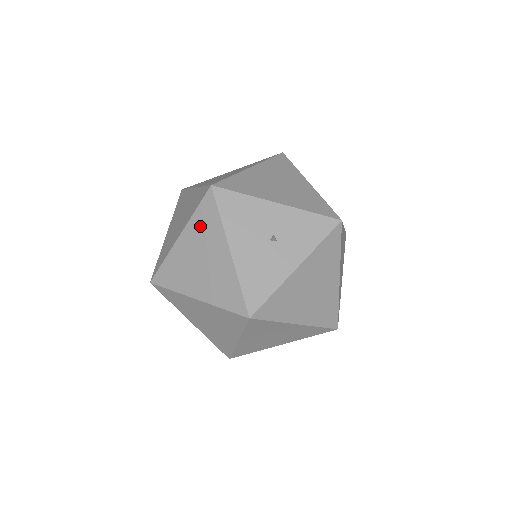
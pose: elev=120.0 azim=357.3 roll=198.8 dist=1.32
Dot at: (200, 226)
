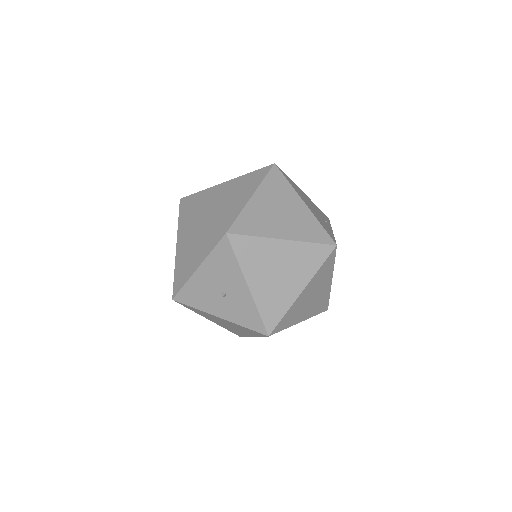
Dot at: (206, 233)
